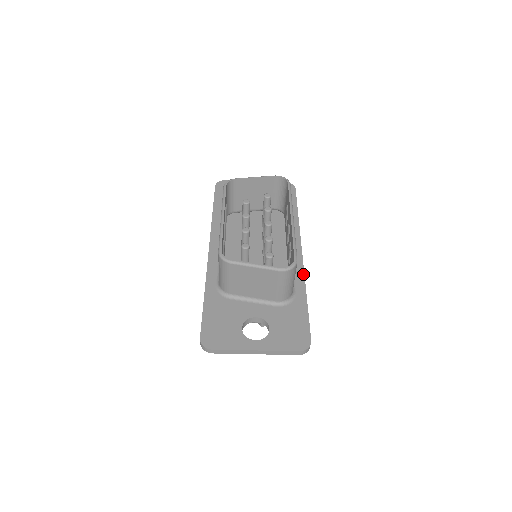
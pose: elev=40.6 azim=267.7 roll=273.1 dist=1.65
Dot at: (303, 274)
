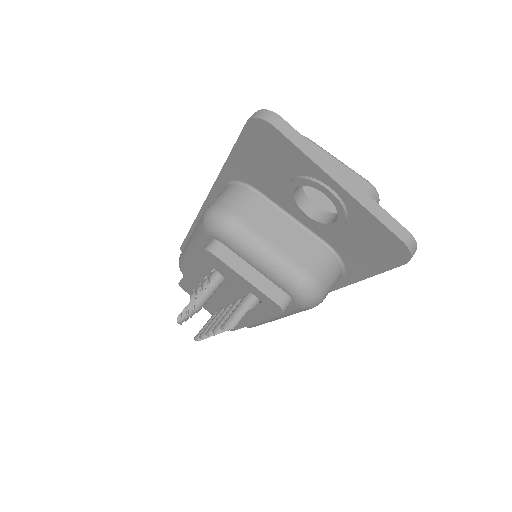
Dot at: occluded
